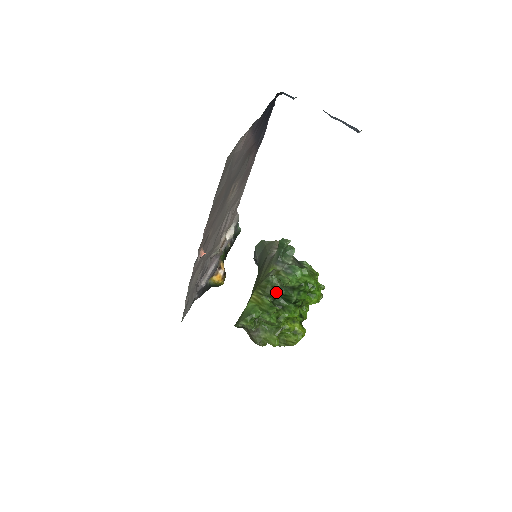
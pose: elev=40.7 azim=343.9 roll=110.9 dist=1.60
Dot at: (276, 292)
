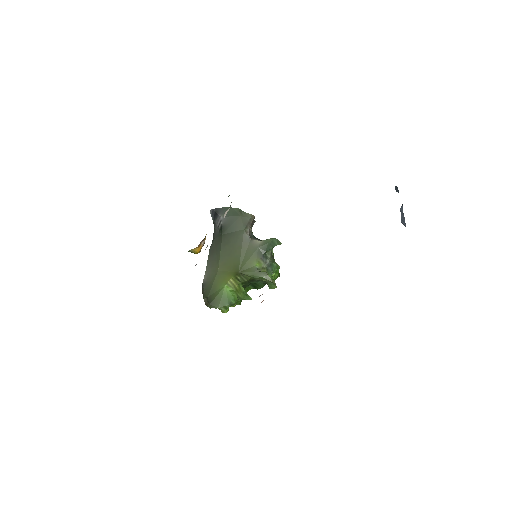
Dot at: (252, 282)
